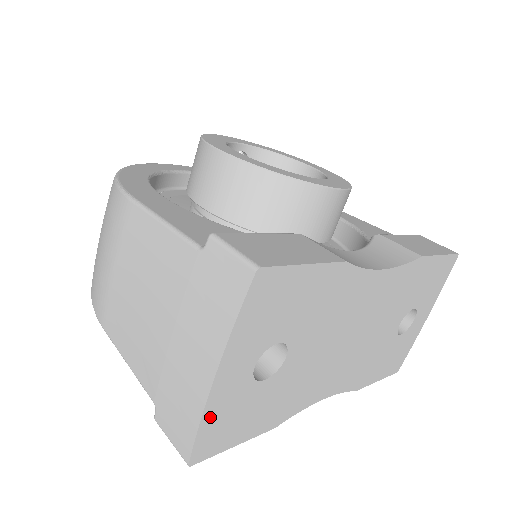
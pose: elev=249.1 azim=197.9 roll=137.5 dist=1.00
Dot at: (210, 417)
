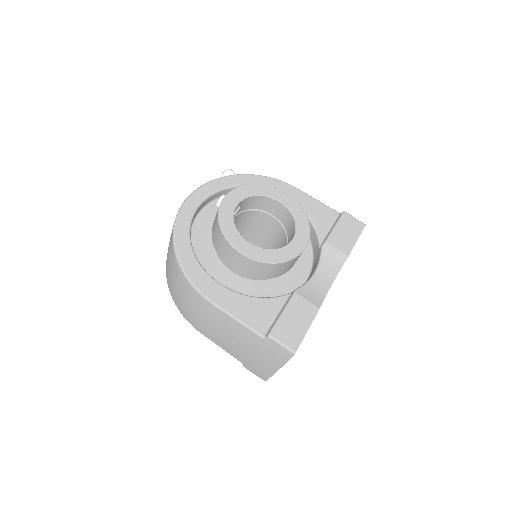
Dot at: occluded
